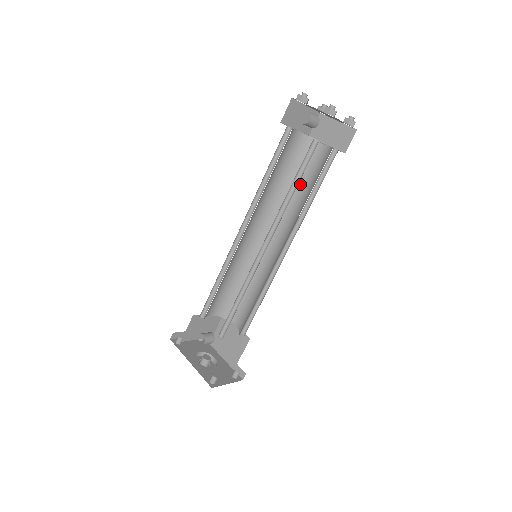
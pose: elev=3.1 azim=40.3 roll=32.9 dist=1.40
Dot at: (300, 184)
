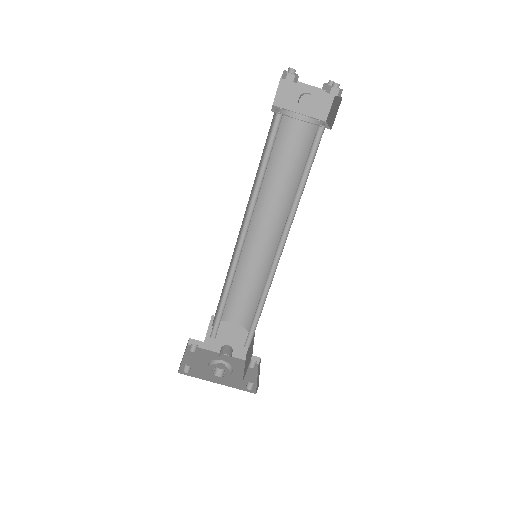
Dot at: (278, 164)
